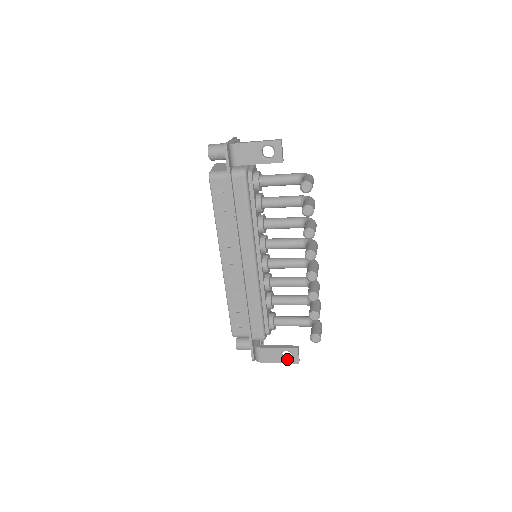
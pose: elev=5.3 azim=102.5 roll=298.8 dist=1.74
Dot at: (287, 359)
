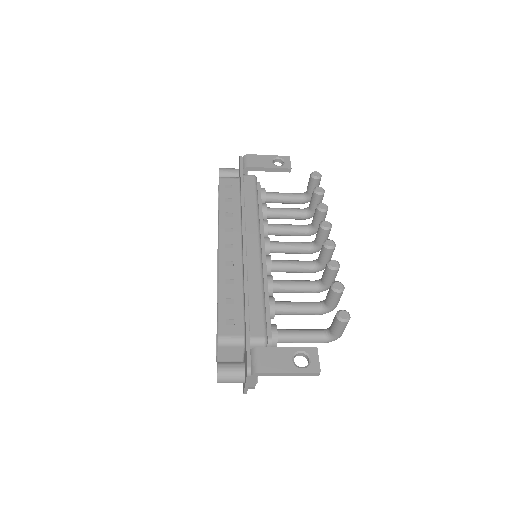
Dot at: (302, 367)
